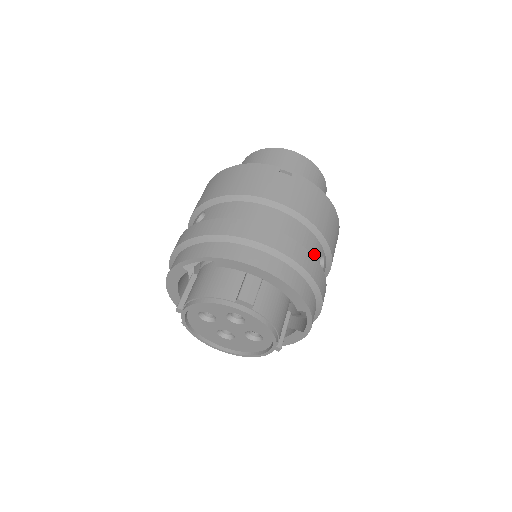
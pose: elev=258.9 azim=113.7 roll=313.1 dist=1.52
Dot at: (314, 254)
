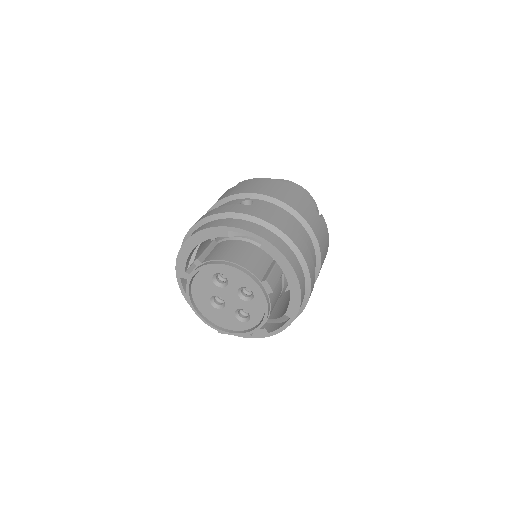
Dot at: occluded
